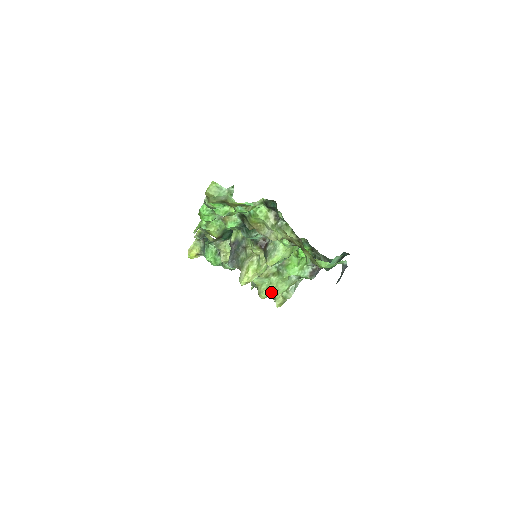
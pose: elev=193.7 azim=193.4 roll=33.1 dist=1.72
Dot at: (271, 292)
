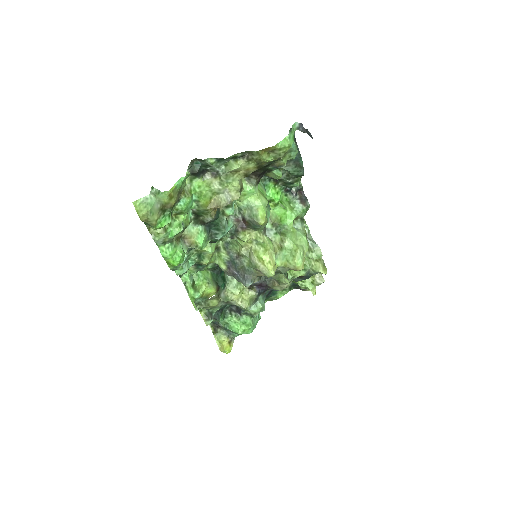
Dot at: (300, 254)
